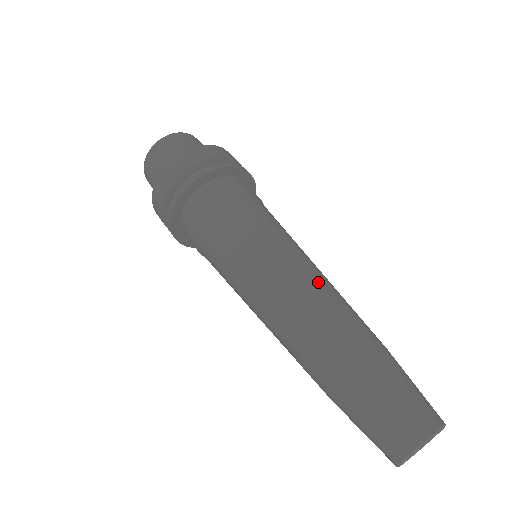
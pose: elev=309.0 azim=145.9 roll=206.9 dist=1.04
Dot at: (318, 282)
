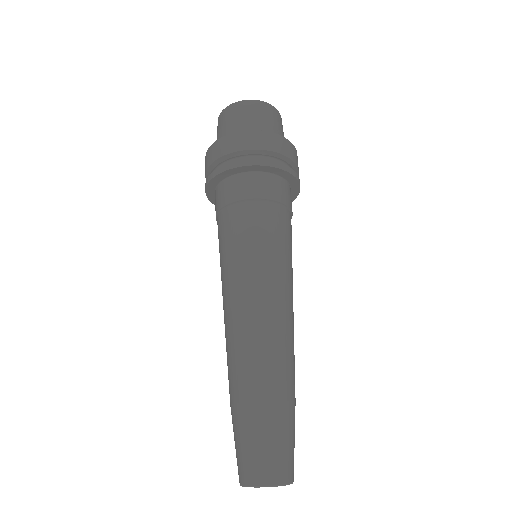
Dot at: (290, 320)
